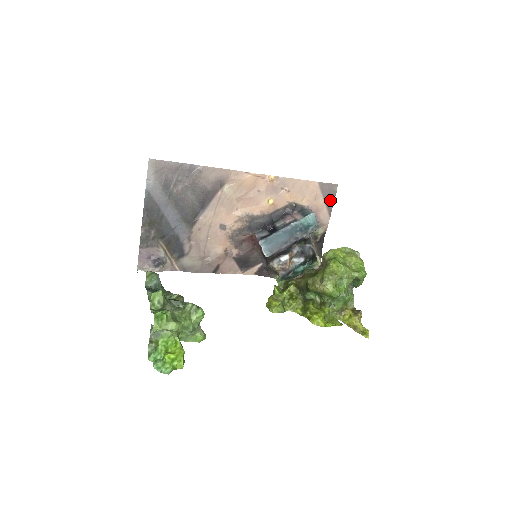
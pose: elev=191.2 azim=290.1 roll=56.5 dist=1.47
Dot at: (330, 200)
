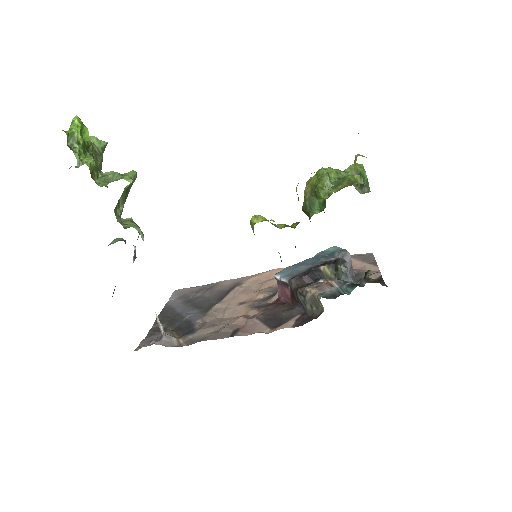
Dot at: (369, 260)
